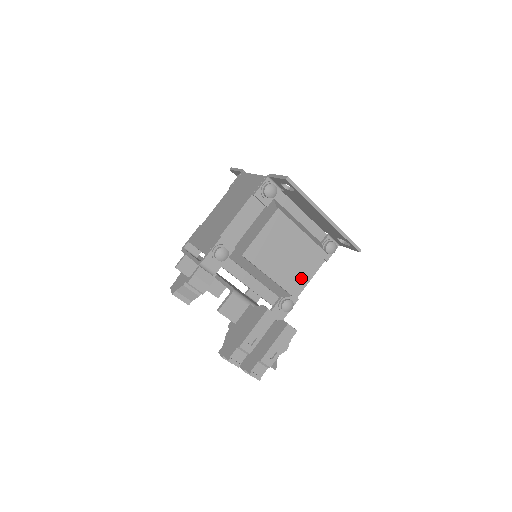
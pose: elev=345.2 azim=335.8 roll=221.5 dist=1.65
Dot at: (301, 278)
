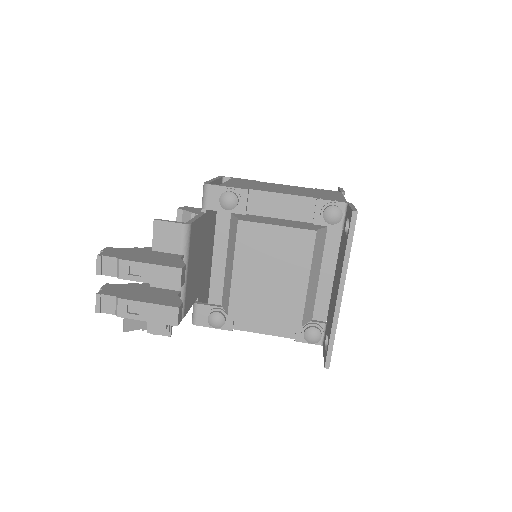
Dot at: (254, 313)
